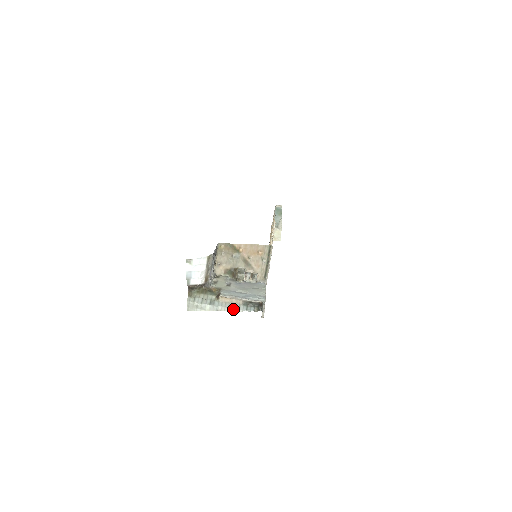
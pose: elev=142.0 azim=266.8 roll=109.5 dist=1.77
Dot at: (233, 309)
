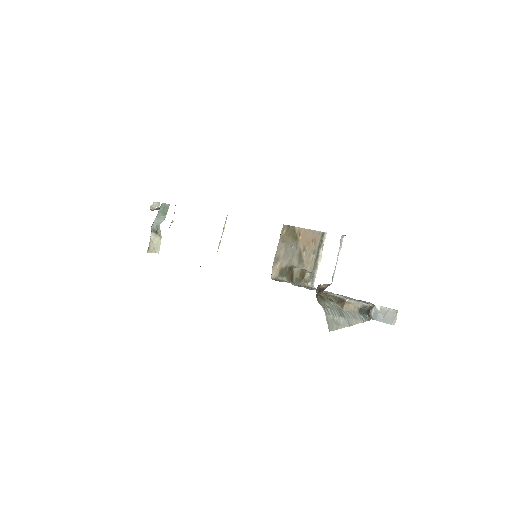
Dot at: (358, 320)
